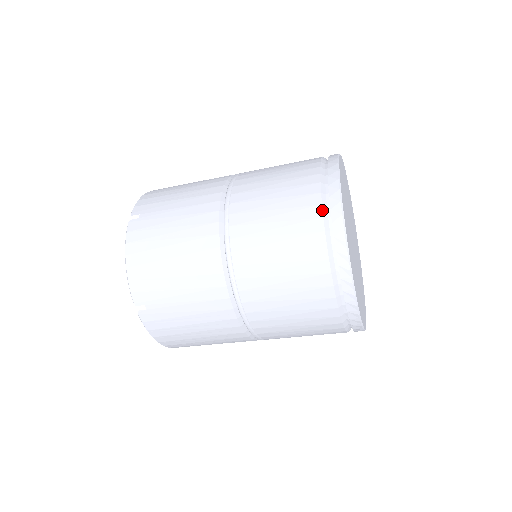
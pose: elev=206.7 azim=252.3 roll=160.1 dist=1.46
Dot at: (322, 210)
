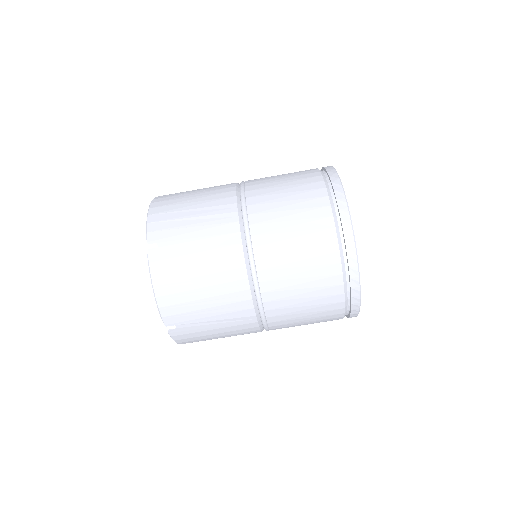
Dot at: (321, 173)
